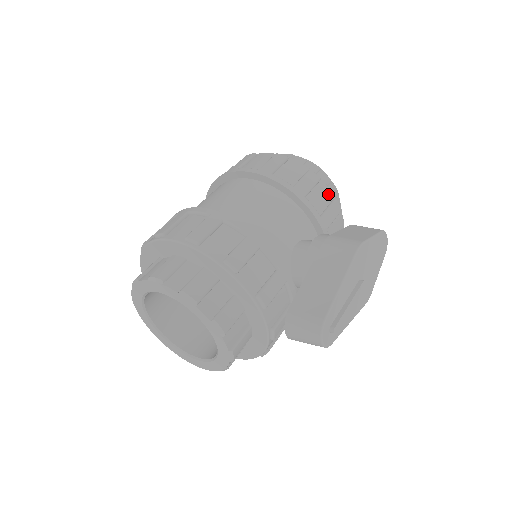
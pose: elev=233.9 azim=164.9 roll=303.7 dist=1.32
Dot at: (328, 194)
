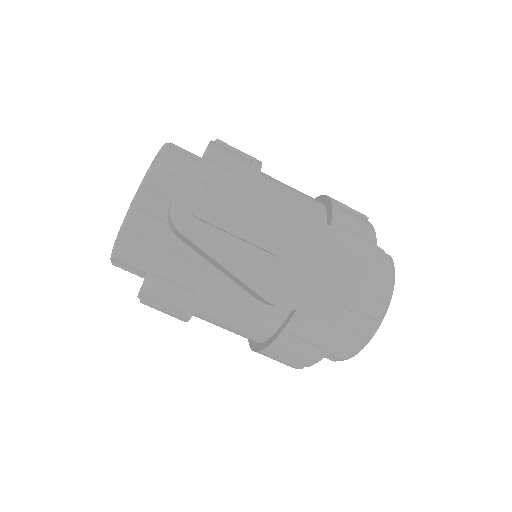
Dot at: (368, 256)
